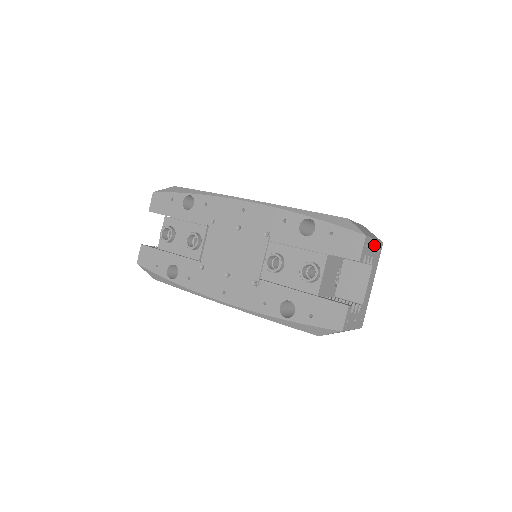
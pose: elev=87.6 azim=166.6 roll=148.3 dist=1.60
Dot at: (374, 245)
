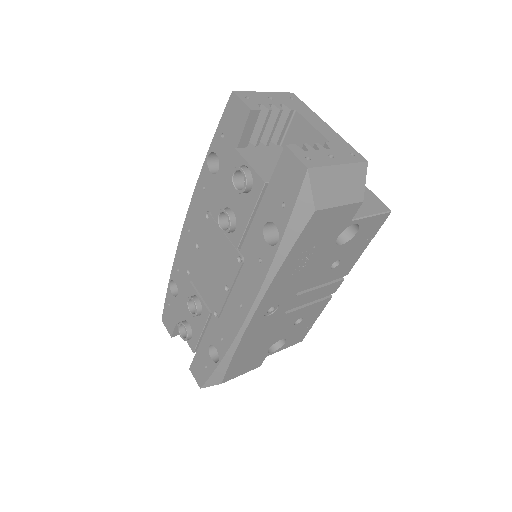
Dot at: (270, 96)
